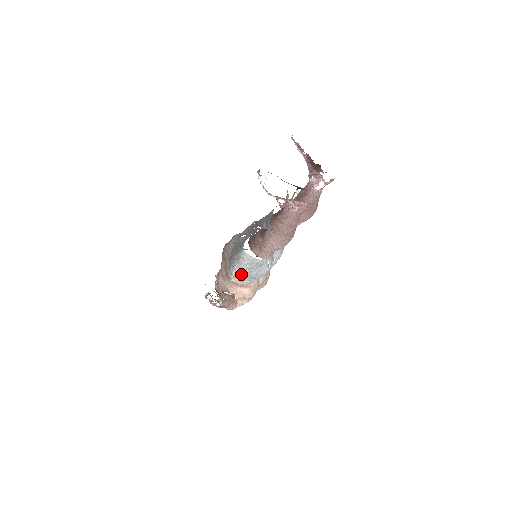
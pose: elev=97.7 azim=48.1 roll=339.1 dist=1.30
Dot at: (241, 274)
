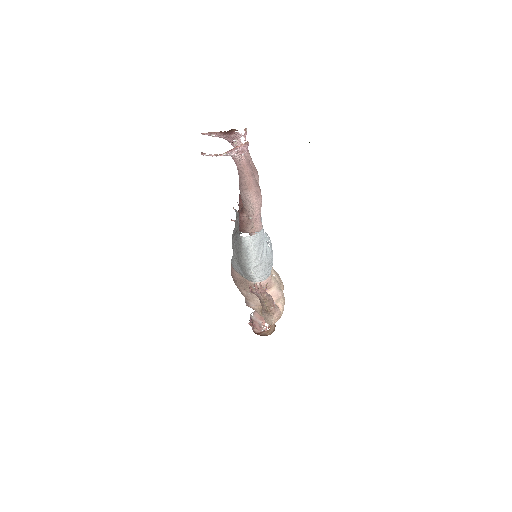
Dot at: (258, 268)
